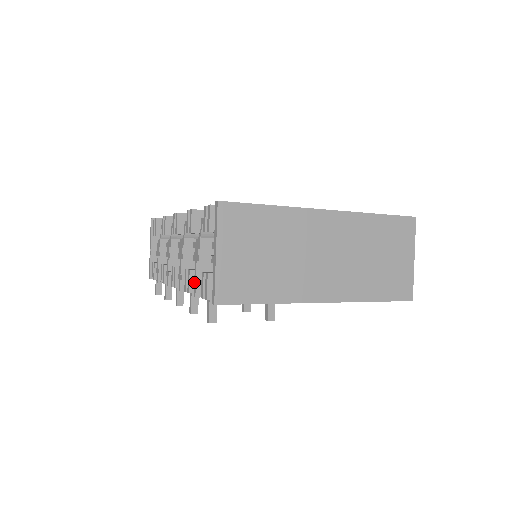
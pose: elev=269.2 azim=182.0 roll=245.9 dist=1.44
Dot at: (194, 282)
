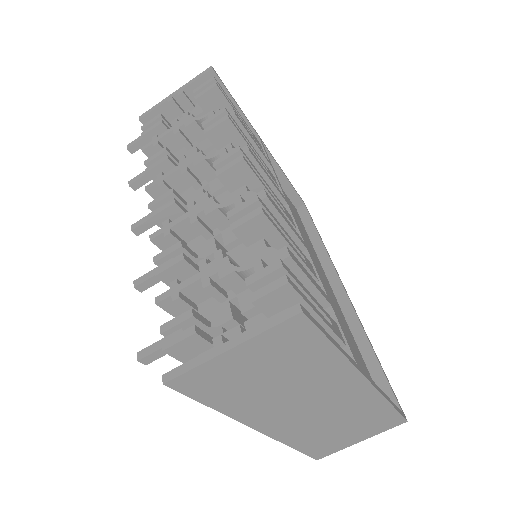
Dot at: (173, 288)
